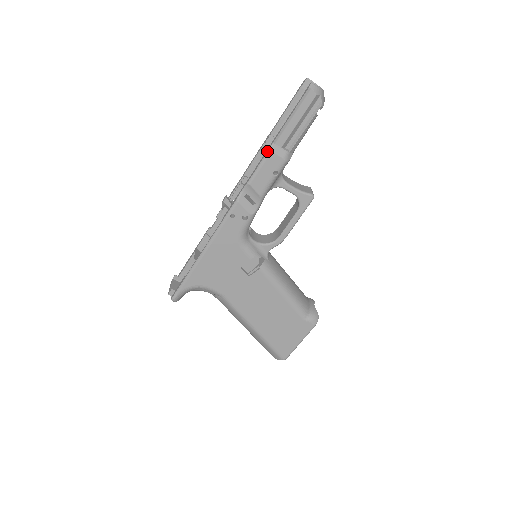
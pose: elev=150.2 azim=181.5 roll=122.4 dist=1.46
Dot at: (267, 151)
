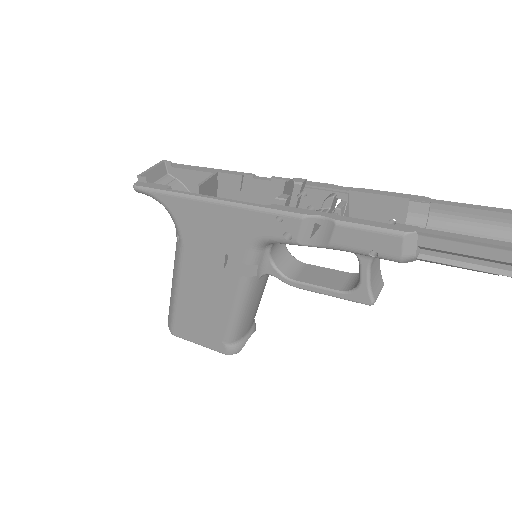
Dot at: (400, 229)
